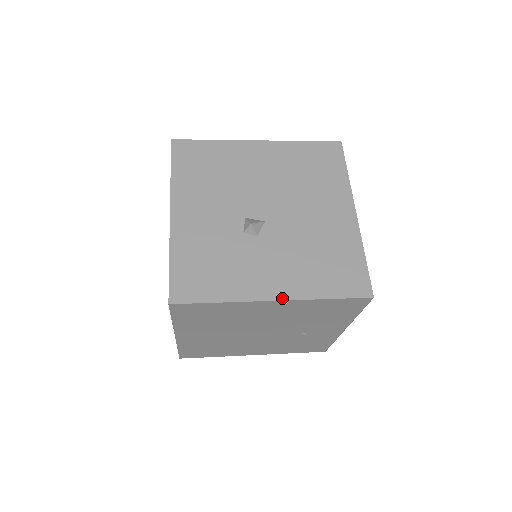
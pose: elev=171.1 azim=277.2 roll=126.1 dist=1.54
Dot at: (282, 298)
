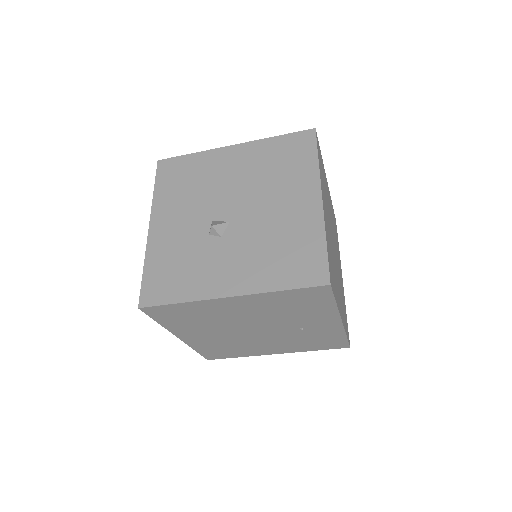
Dot at: (237, 294)
